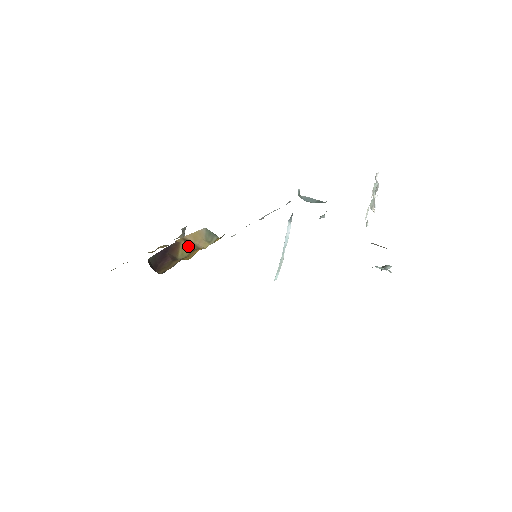
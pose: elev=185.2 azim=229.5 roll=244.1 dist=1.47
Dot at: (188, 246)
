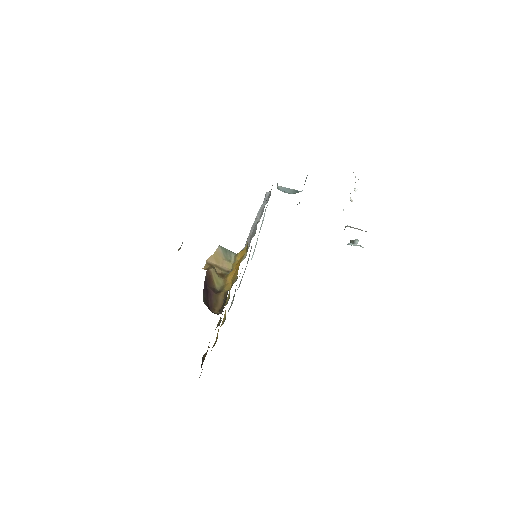
Dot at: (216, 271)
